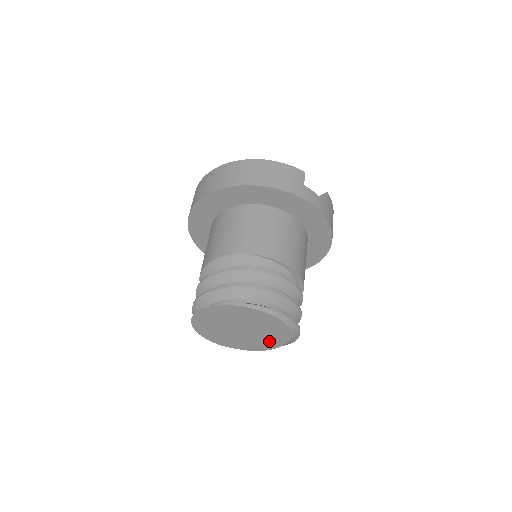
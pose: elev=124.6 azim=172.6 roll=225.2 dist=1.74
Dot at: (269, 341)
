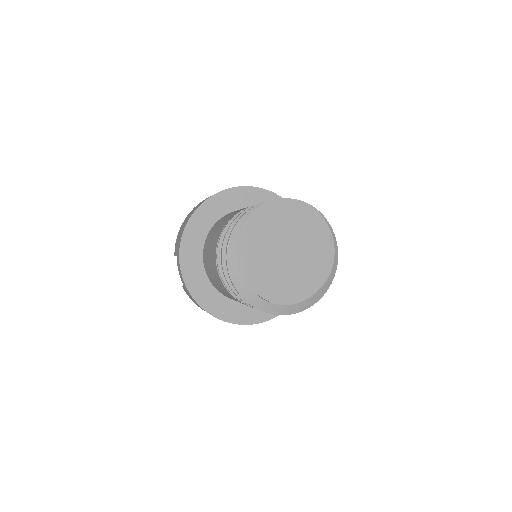
Dot at: (301, 284)
